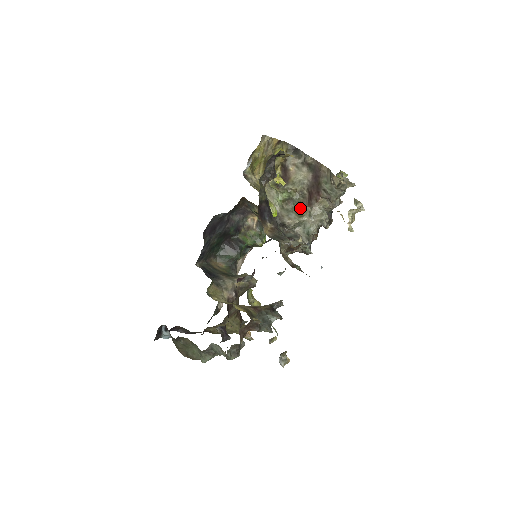
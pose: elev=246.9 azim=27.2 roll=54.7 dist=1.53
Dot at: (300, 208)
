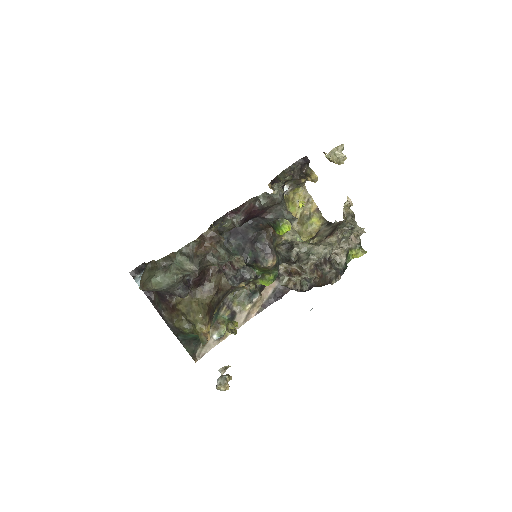
Dot at: occluded
